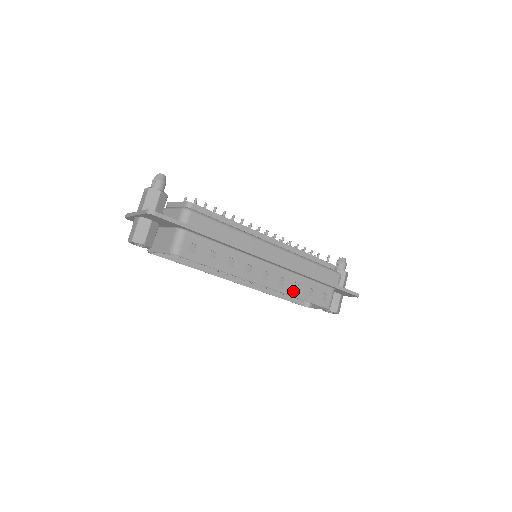
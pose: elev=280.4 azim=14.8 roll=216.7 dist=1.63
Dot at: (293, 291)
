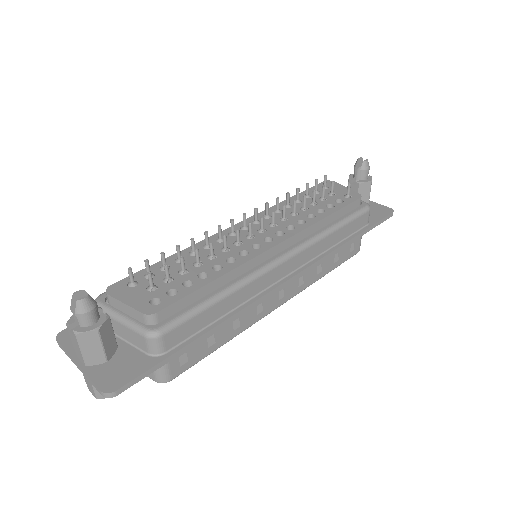
Dot at: (317, 276)
